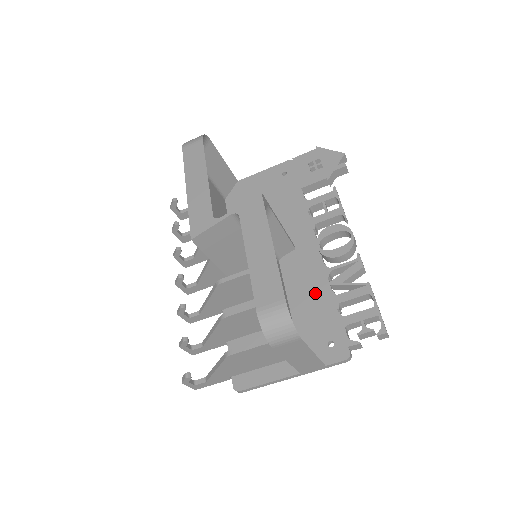
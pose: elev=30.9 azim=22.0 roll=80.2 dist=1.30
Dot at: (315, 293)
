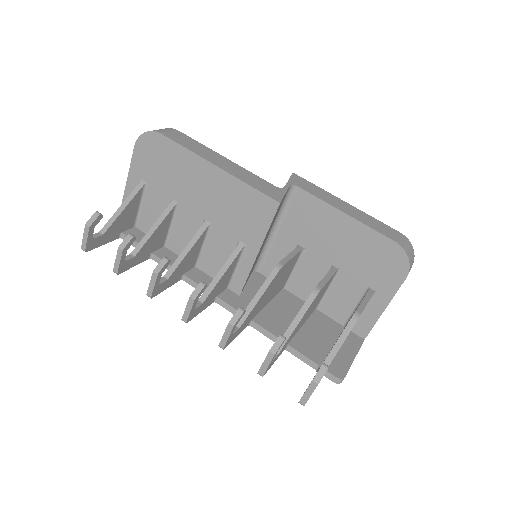
Dot at: occluded
